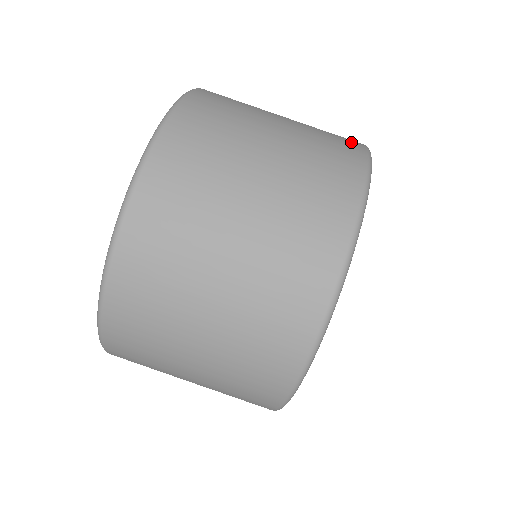
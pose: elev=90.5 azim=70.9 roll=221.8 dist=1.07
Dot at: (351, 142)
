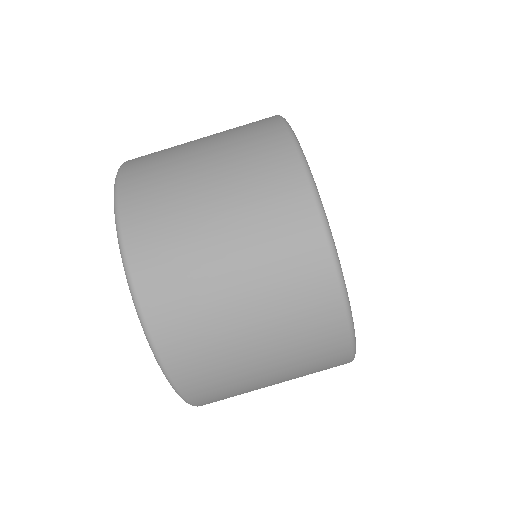
Dot at: (273, 139)
